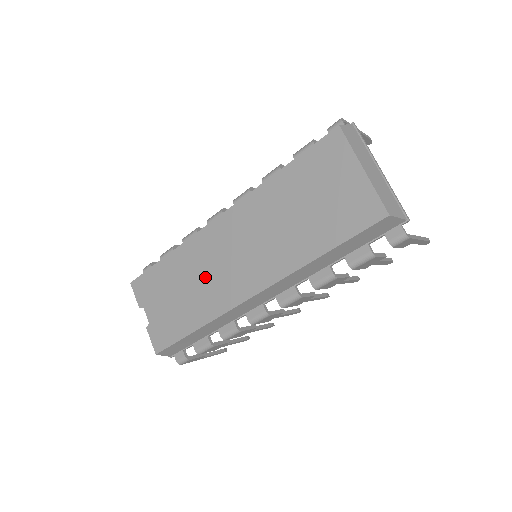
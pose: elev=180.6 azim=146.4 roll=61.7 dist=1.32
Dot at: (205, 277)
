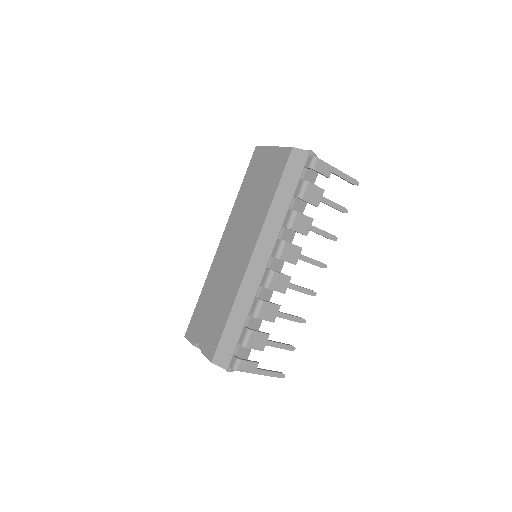
Dot at: (224, 278)
